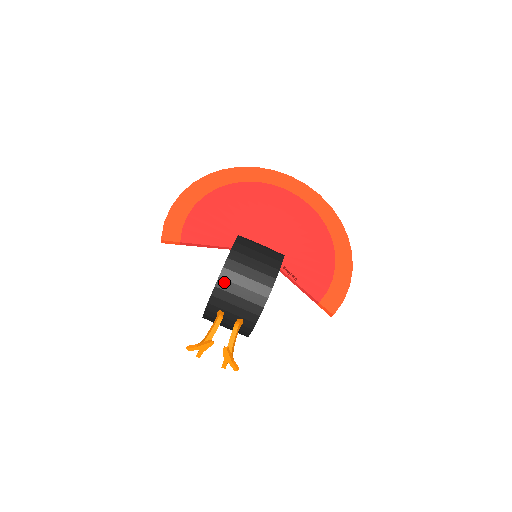
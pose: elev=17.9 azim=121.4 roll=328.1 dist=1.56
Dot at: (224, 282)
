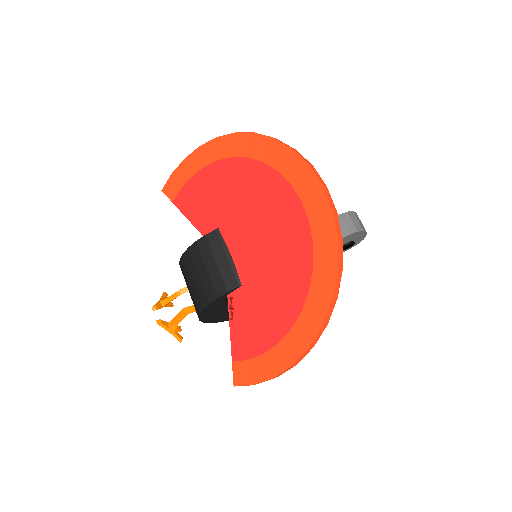
Dot at: (182, 267)
